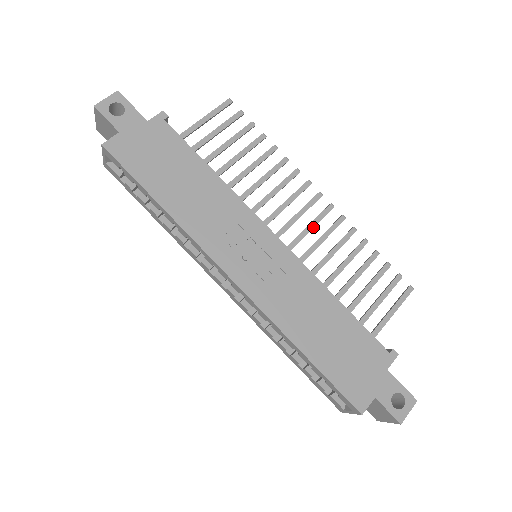
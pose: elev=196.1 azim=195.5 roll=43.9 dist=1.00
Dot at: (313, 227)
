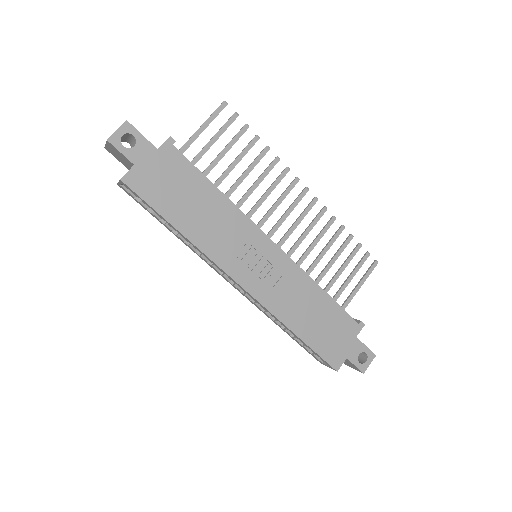
Dot at: occluded
